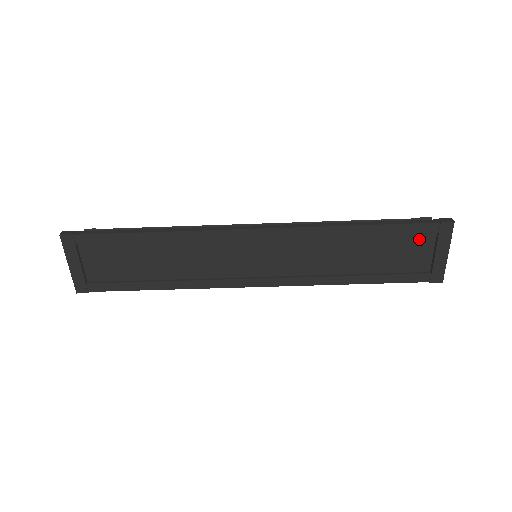
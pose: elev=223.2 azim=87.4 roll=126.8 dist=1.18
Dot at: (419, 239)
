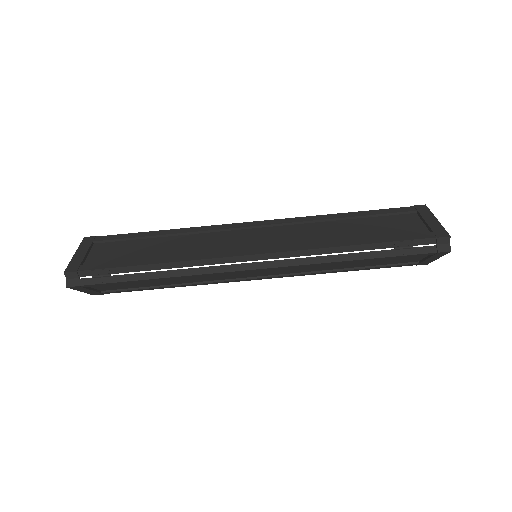
Dot at: (403, 218)
